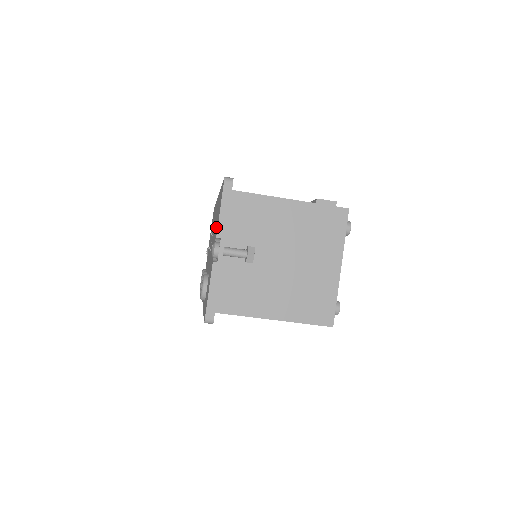
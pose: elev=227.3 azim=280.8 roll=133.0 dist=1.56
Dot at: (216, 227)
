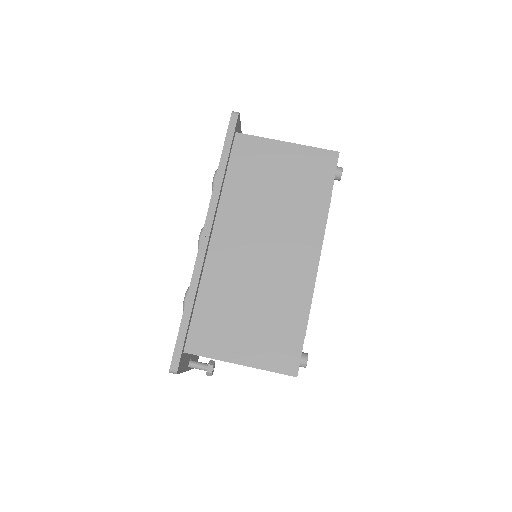
Dot at: occluded
